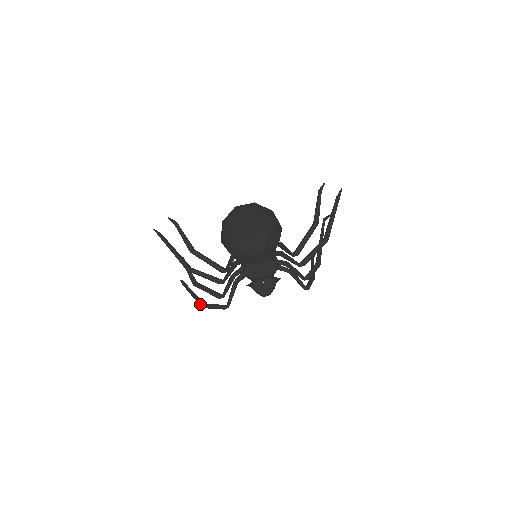
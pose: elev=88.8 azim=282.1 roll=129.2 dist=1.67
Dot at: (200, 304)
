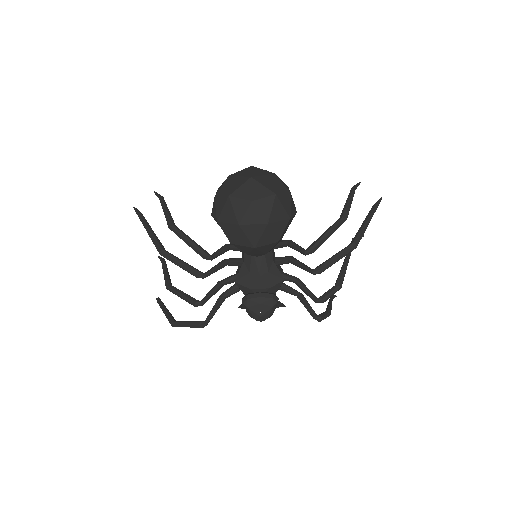
Dot at: (170, 320)
